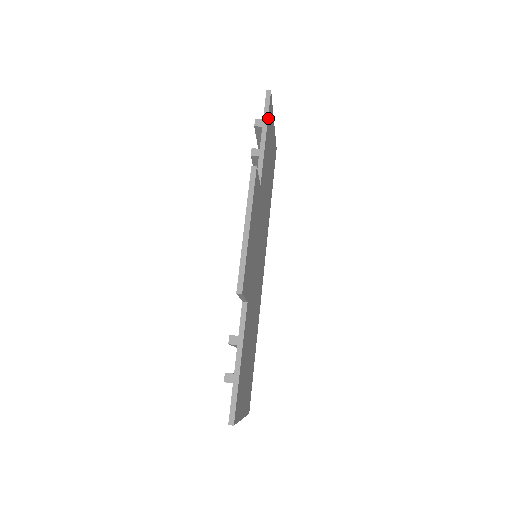
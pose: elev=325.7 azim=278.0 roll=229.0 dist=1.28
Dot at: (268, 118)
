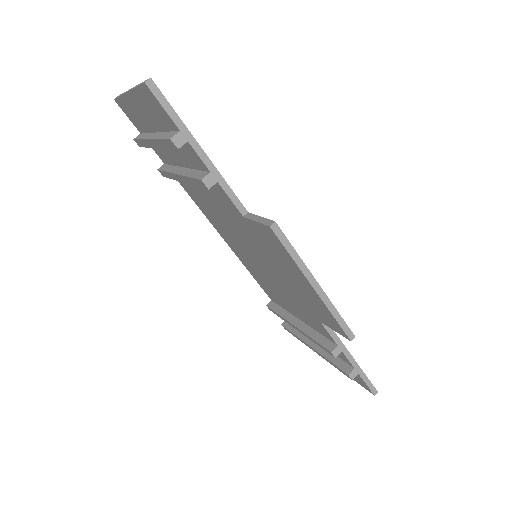
Dot at: (179, 121)
